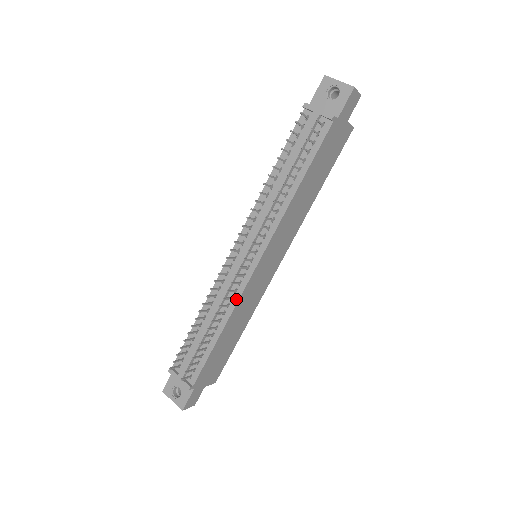
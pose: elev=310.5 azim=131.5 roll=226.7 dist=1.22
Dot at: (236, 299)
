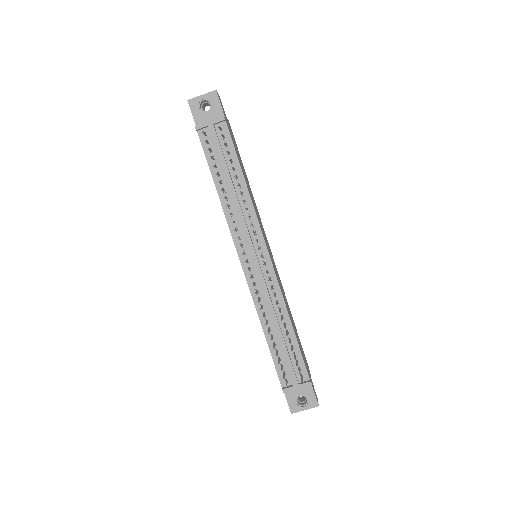
Dot at: (278, 291)
